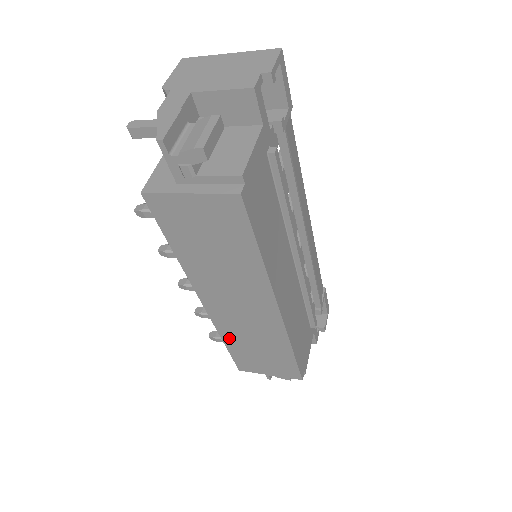
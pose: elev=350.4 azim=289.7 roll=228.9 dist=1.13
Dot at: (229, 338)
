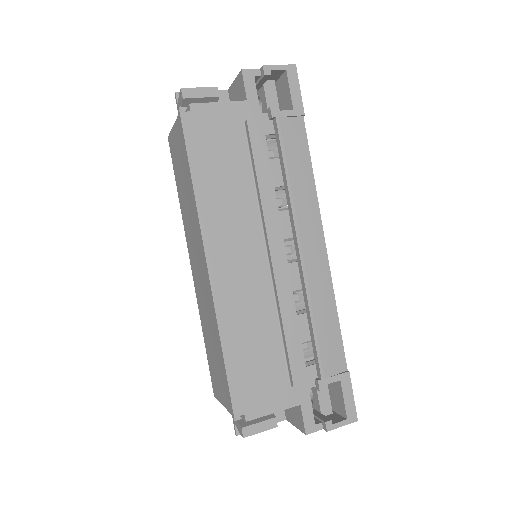
Dot at: (203, 326)
